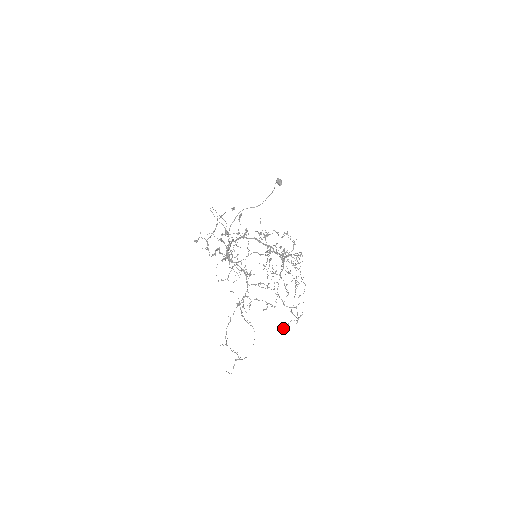
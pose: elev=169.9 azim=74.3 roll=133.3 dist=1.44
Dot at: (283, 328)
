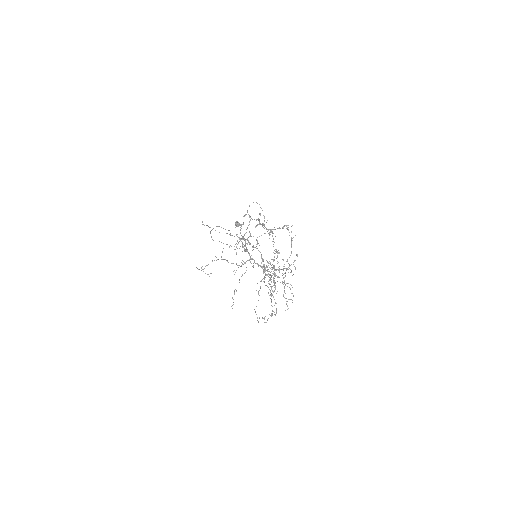
Dot at: occluded
